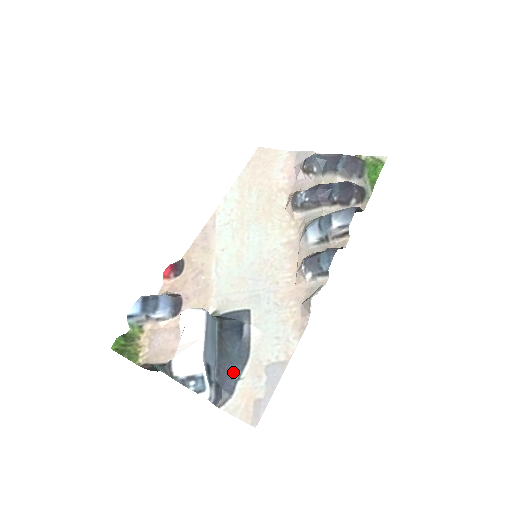
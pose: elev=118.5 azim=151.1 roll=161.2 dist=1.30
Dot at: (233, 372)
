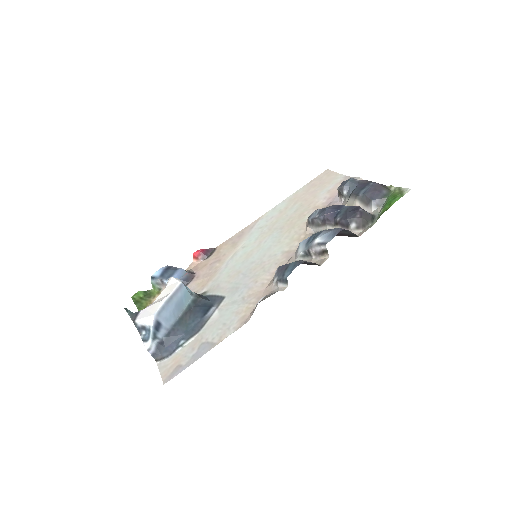
Dot at: (181, 339)
